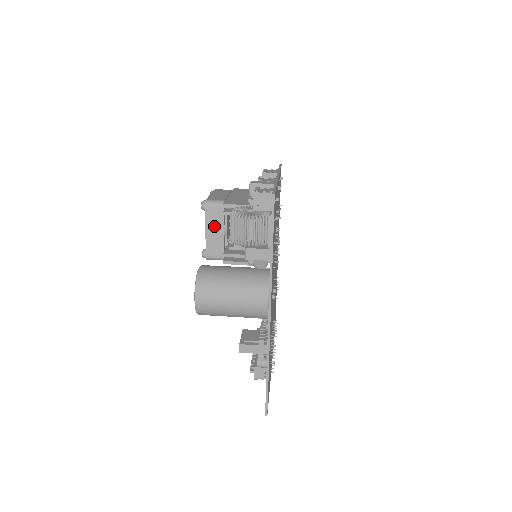
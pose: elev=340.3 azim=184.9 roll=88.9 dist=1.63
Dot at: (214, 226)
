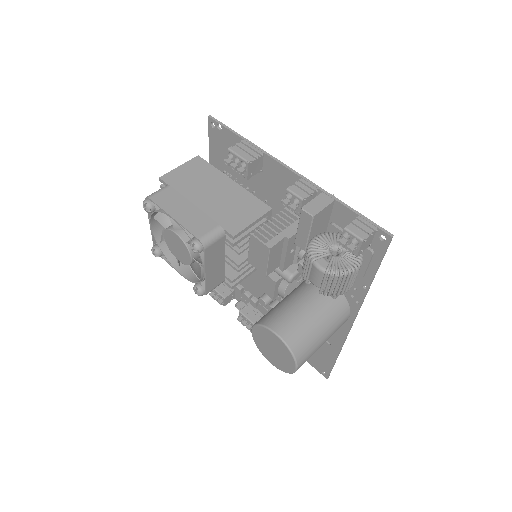
Dot at: (215, 261)
